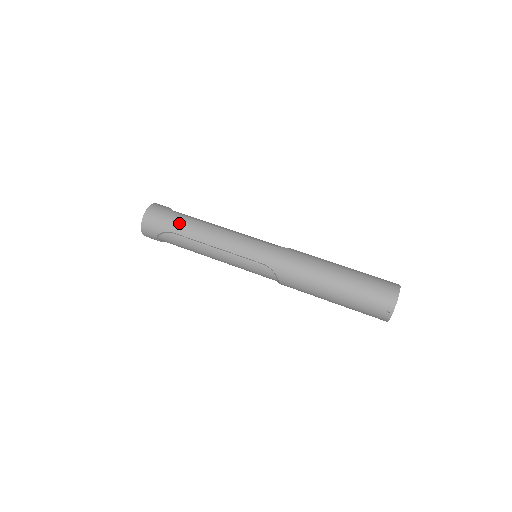
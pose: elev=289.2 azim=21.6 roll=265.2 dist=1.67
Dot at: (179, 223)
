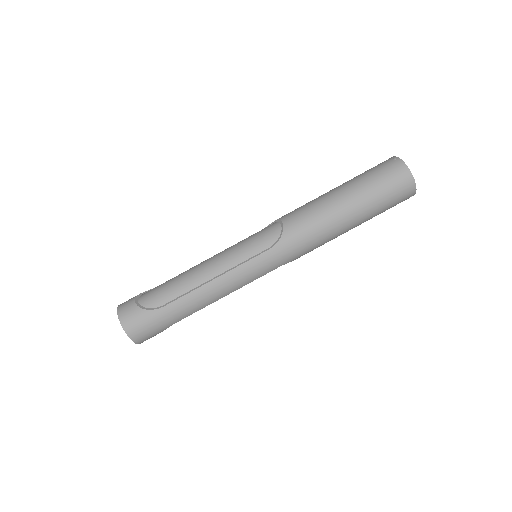
Dot at: (172, 316)
